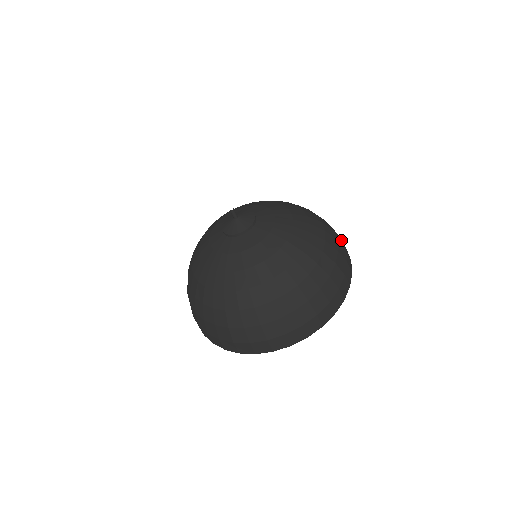
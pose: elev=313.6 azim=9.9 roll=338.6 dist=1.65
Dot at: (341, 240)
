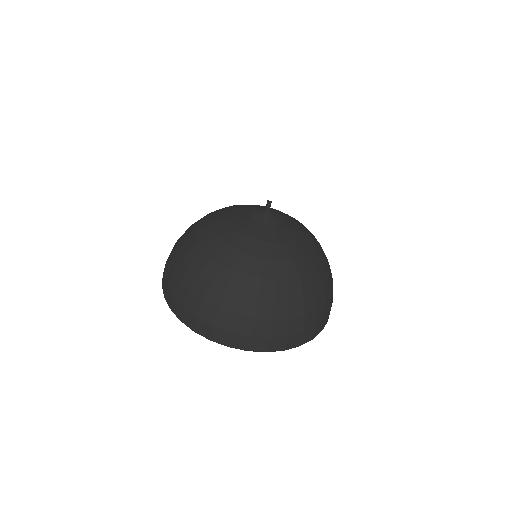
Dot at: (313, 324)
